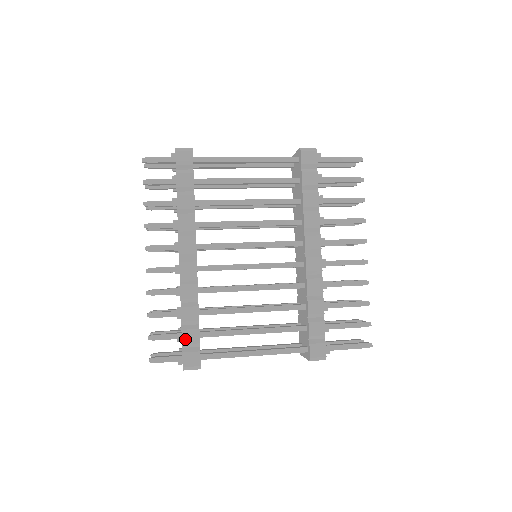
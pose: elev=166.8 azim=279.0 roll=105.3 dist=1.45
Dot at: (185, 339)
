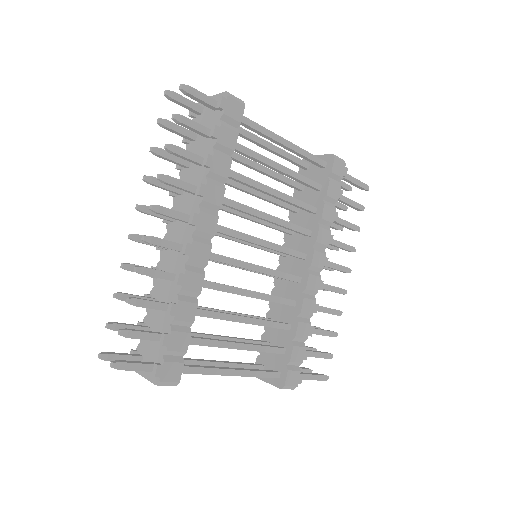
Dot at: (172, 344)
